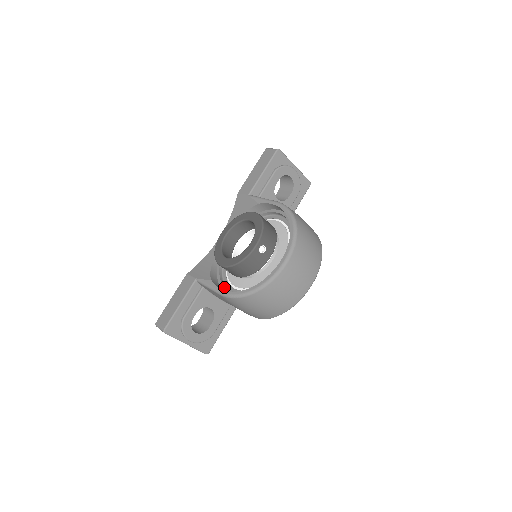
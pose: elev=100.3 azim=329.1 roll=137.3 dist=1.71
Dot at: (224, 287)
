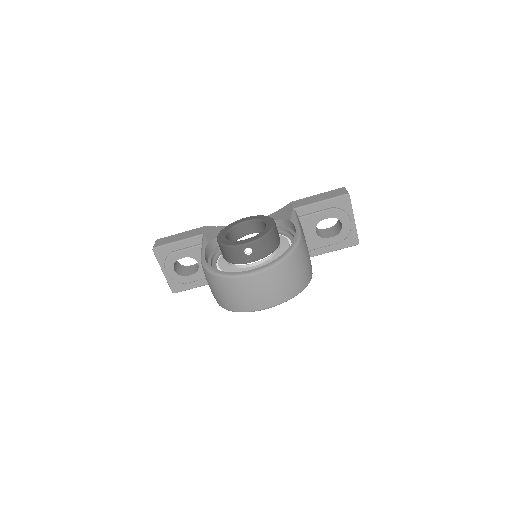
Dot at: (212, 256)
